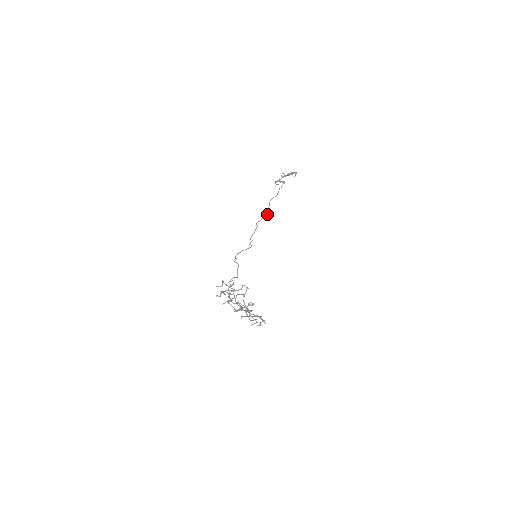
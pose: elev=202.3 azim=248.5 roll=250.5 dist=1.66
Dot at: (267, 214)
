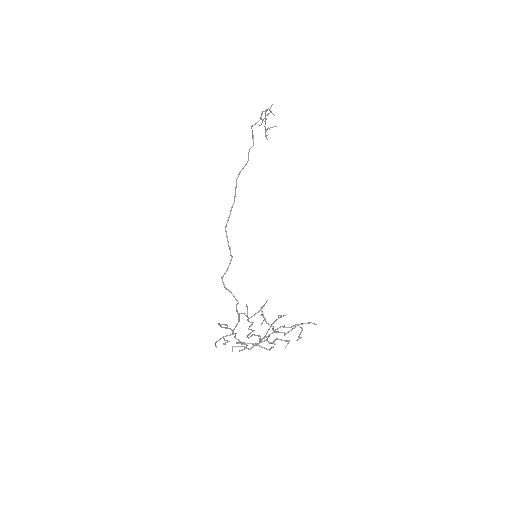
Dot at: occluded
